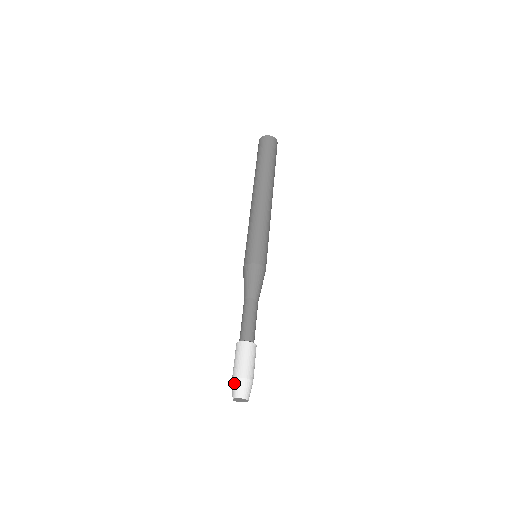
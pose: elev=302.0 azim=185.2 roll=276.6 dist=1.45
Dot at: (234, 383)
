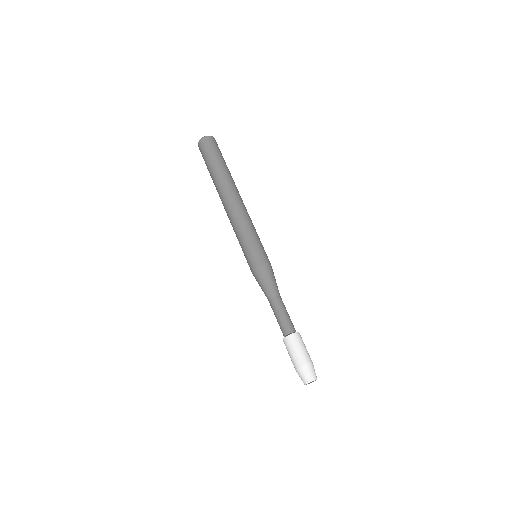
Dot at: (303, 371)
